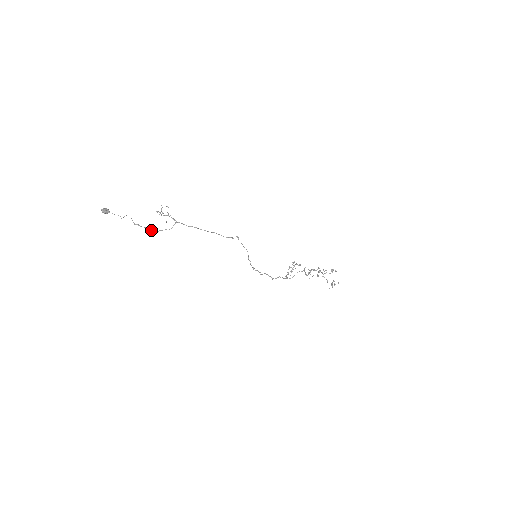
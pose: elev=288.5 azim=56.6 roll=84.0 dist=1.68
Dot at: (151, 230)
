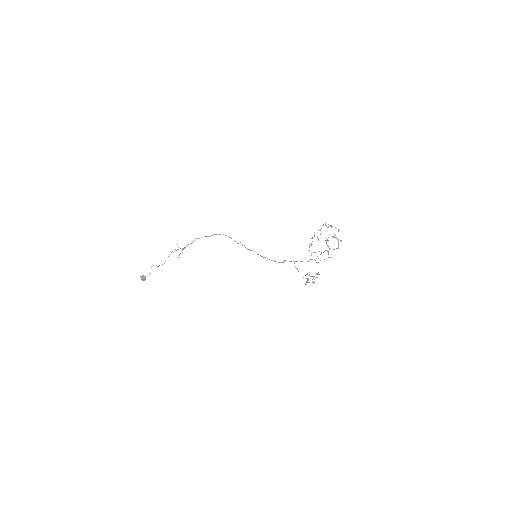
Dot at: occluded
